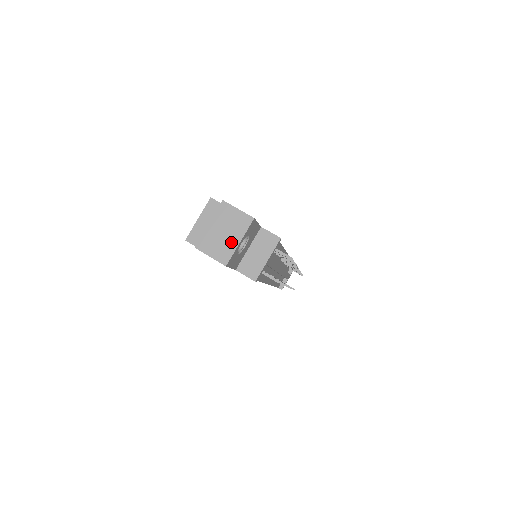
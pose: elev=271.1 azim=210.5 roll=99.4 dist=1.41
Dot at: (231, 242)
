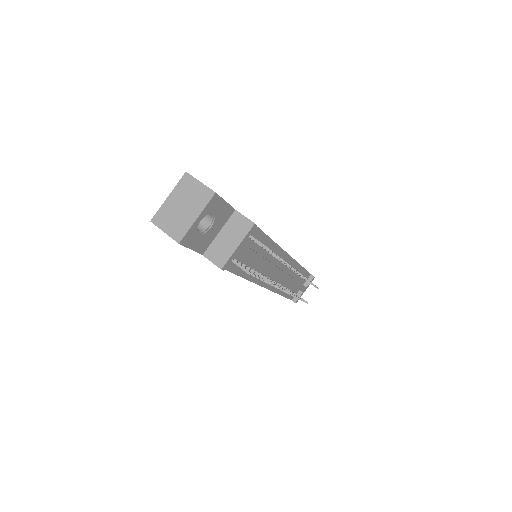
Dot at: (188, 217)
